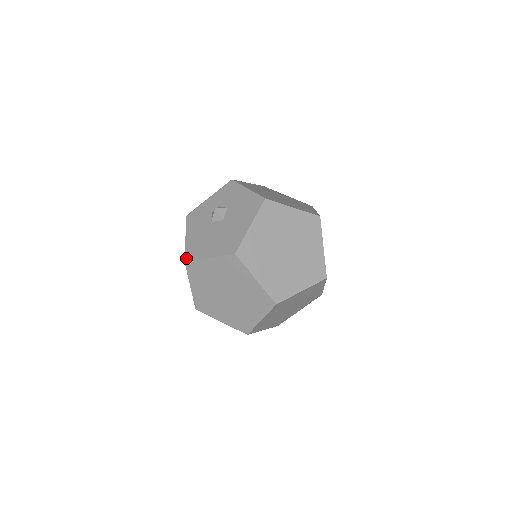
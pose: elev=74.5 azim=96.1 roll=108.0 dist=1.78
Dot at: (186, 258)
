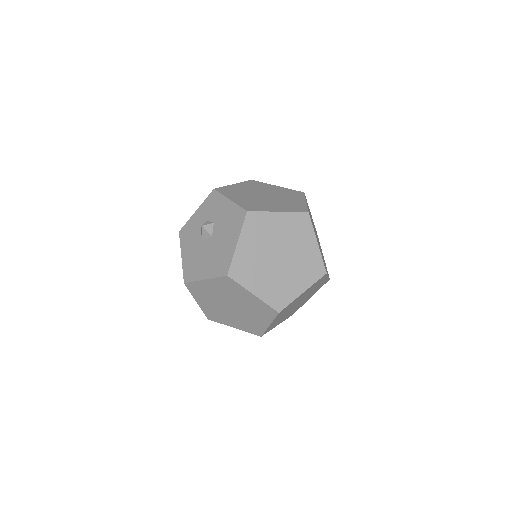
Dot at: (185, 280)
